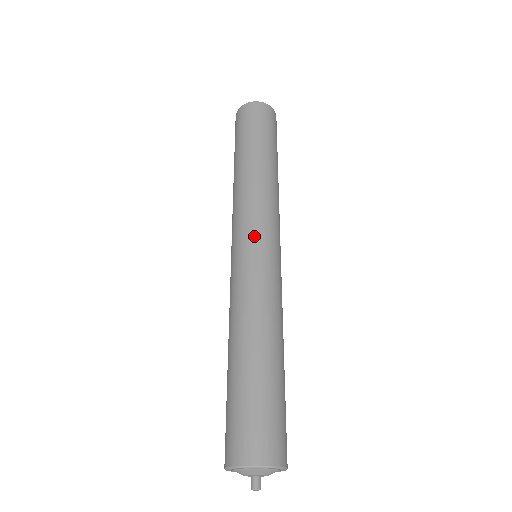
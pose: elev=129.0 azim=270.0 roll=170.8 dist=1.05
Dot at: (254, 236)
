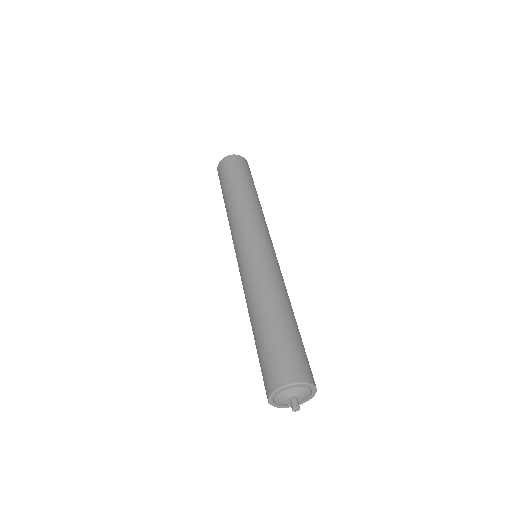
Dot at: (254, 238)
